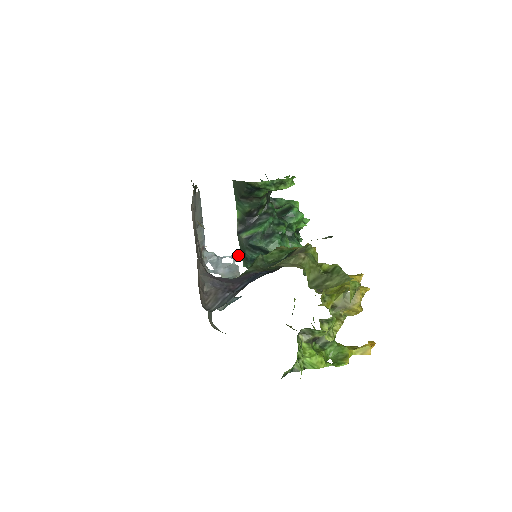
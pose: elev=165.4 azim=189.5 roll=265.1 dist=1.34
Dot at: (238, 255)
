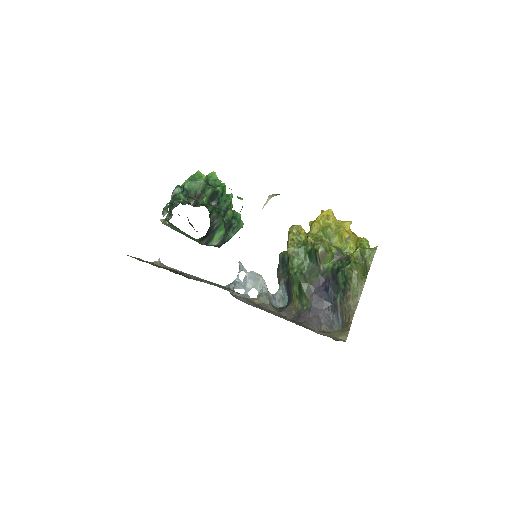
Dot at: (242, 265)
